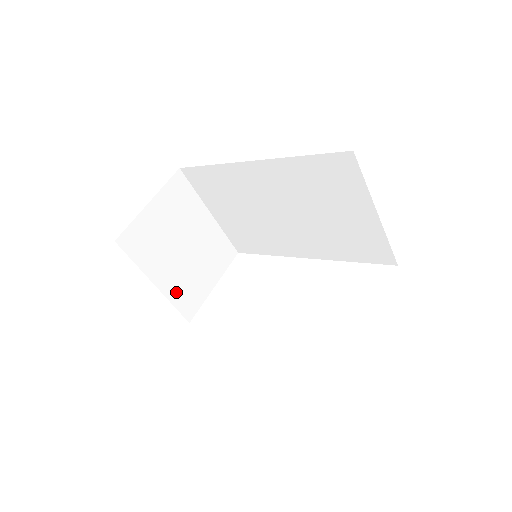
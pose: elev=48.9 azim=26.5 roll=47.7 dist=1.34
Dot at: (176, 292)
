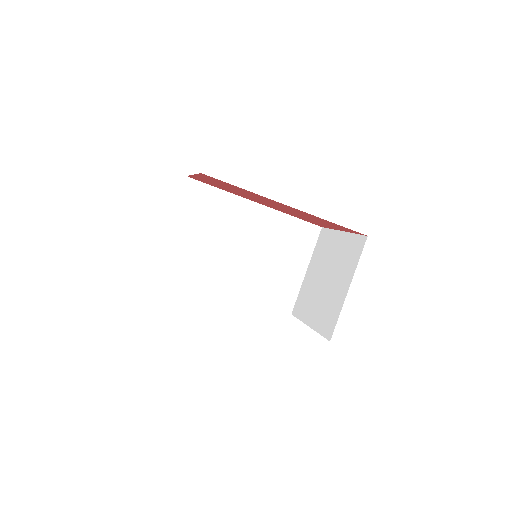
Dot at: occluded
